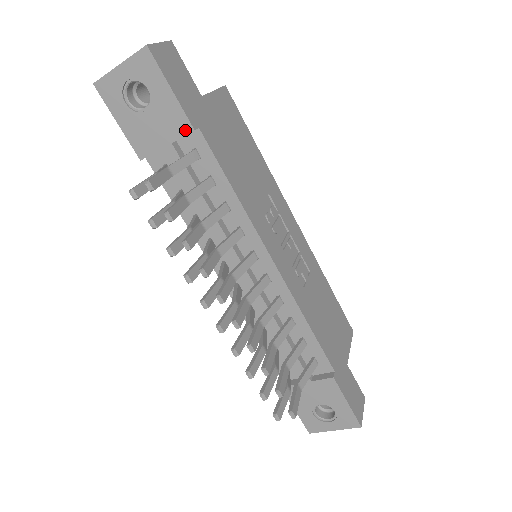
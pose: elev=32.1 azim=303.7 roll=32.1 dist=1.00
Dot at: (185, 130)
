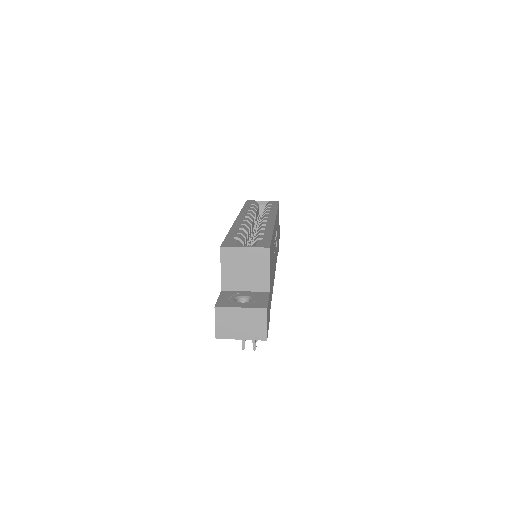
Dot at: occluded
